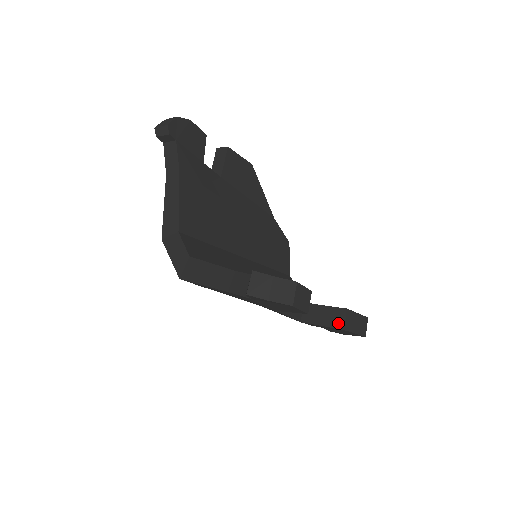
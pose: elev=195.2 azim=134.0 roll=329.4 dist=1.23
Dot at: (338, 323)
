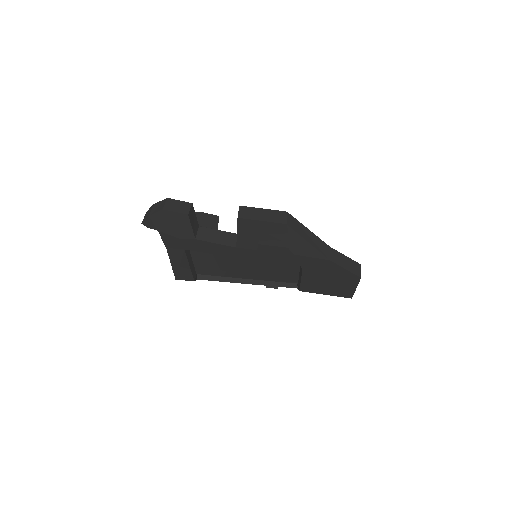
Dot at: (238, 219)
